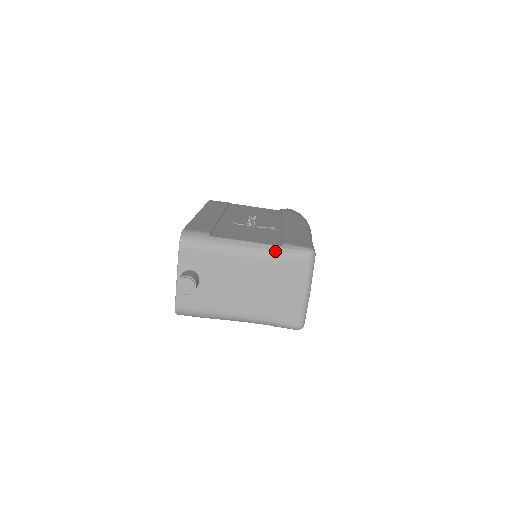
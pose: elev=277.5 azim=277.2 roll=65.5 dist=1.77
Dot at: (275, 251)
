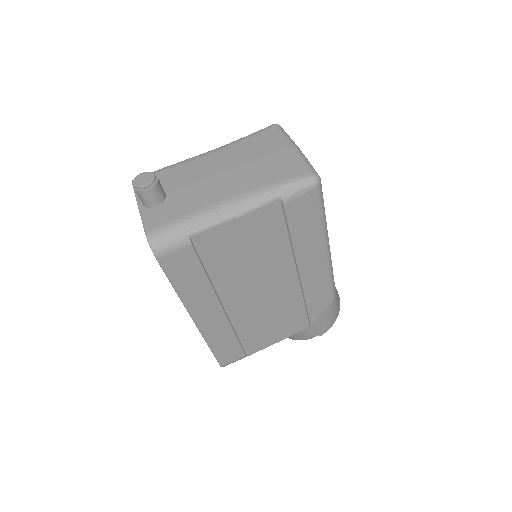
Dot at: (237, 140)
